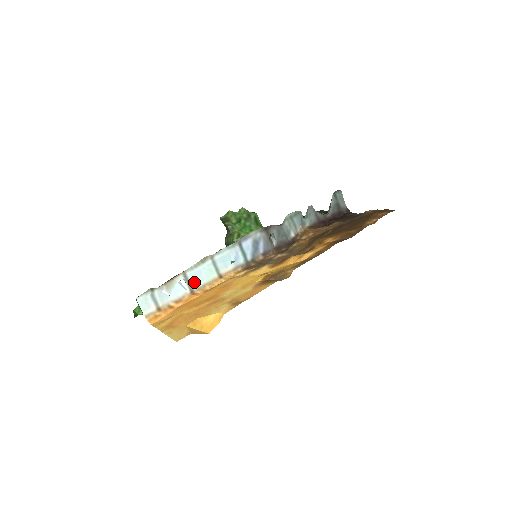
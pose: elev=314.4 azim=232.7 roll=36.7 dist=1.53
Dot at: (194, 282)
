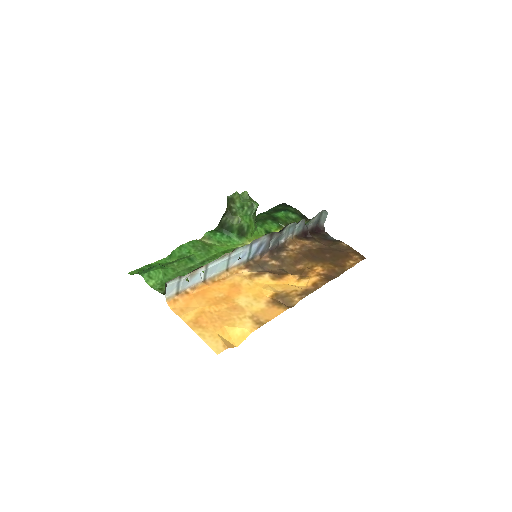
Dot at: (209, 273)
